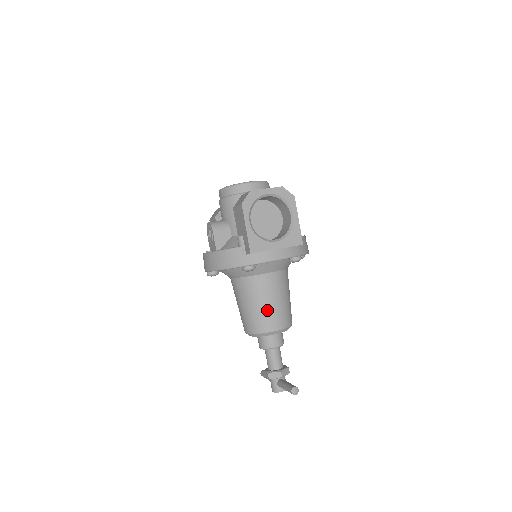
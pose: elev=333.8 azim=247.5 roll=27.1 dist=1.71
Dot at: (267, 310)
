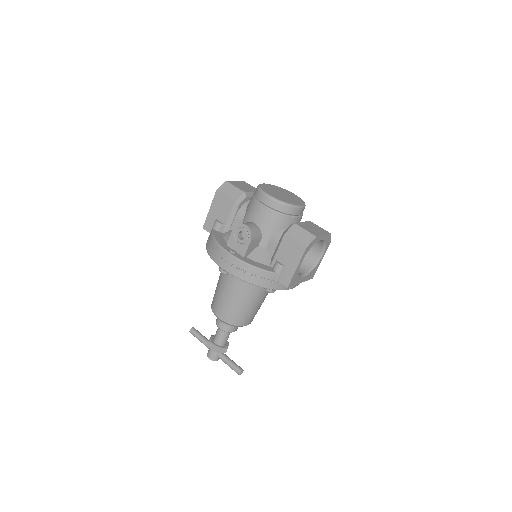
Dot at: (252, 311)
